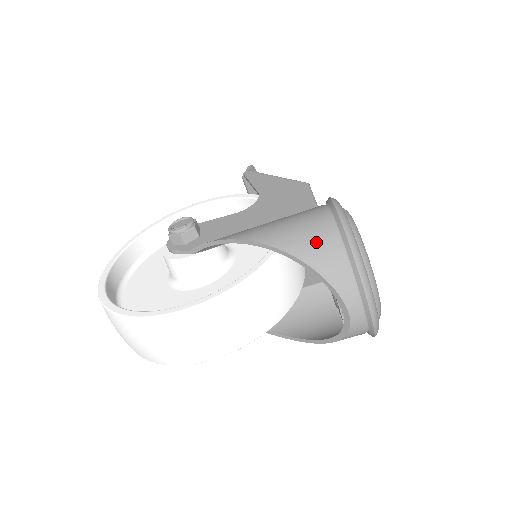
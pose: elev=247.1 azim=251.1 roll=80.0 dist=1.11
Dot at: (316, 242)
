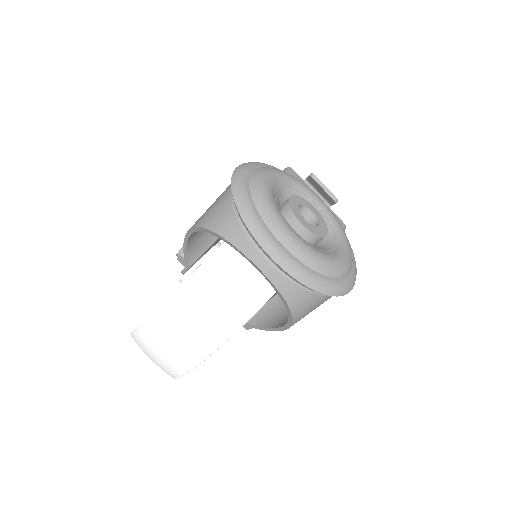
Dot at: (217, 206)
